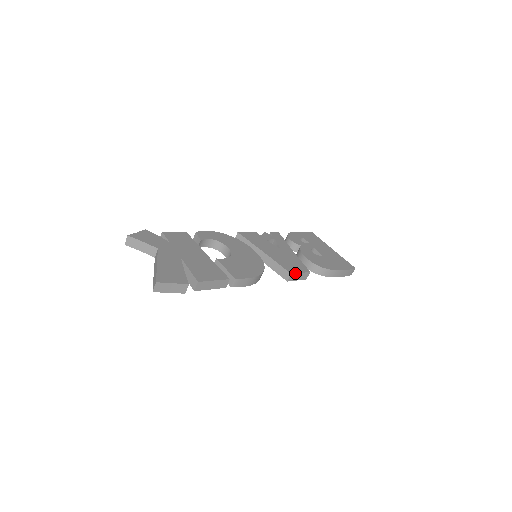
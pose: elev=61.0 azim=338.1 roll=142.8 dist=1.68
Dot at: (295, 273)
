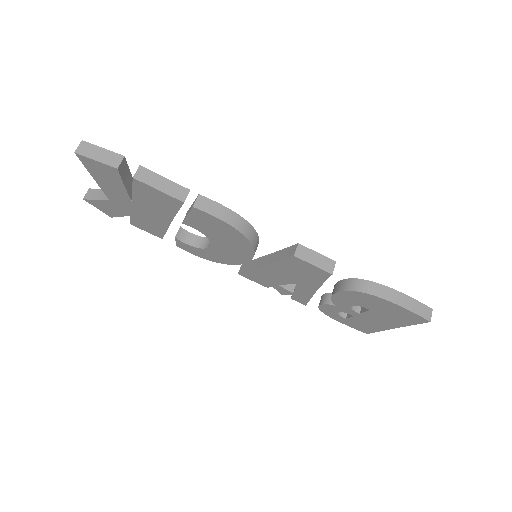
Dot at: (306, 247)
